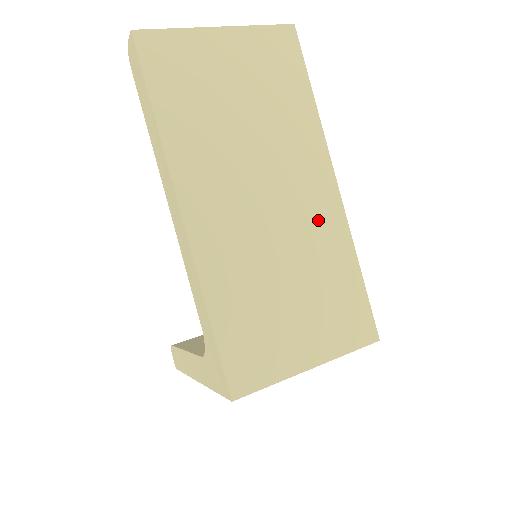
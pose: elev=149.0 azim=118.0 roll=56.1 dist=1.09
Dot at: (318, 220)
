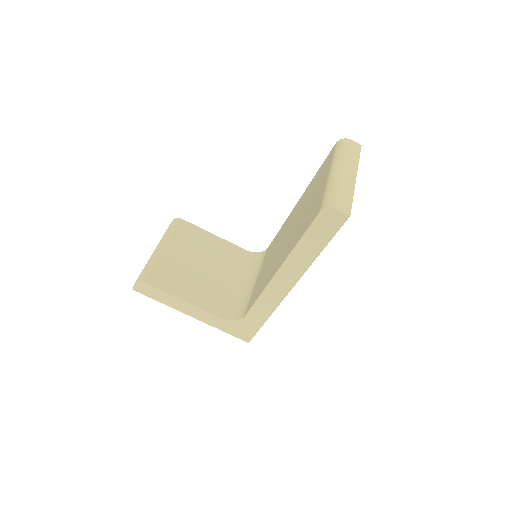
Dot at: occluded
